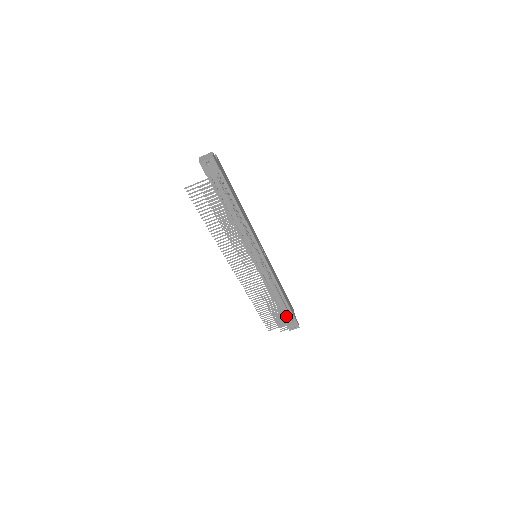
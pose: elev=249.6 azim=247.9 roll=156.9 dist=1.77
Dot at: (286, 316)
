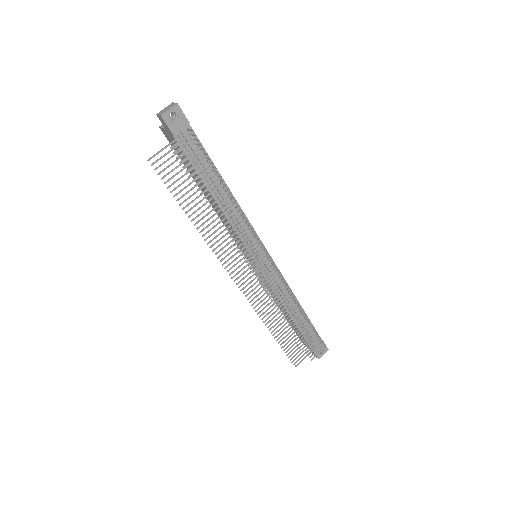
Dot at: occluded
